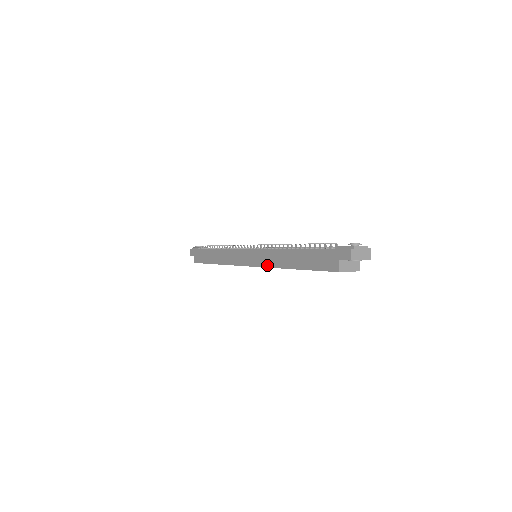
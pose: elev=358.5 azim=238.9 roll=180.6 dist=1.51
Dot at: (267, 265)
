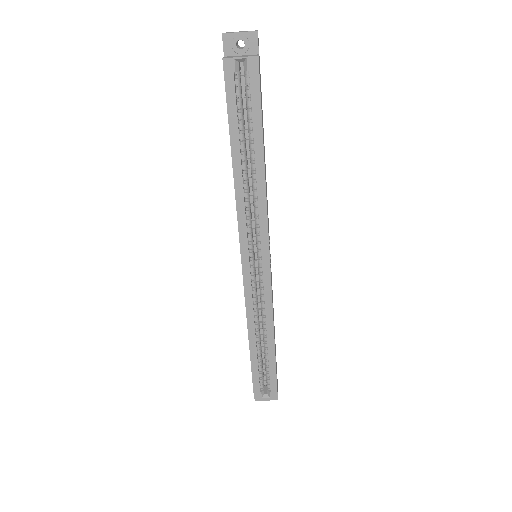
Dot at: (237, 215)
